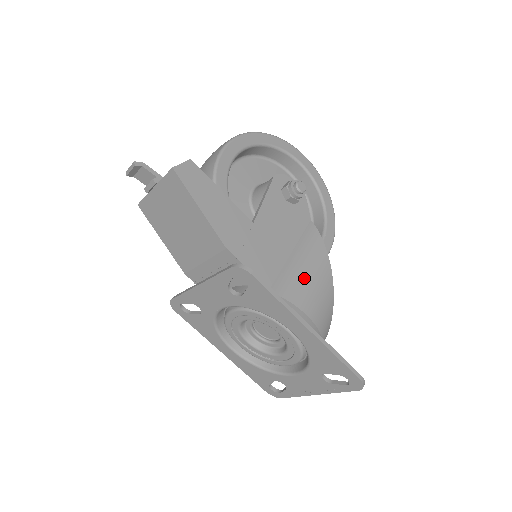
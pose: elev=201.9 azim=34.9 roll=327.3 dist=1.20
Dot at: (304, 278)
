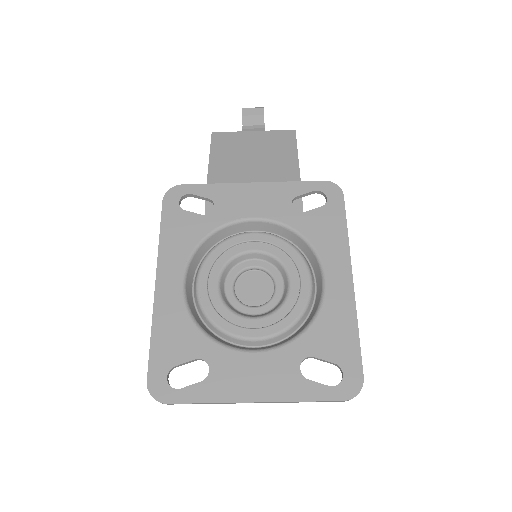
Dot at: occluded
